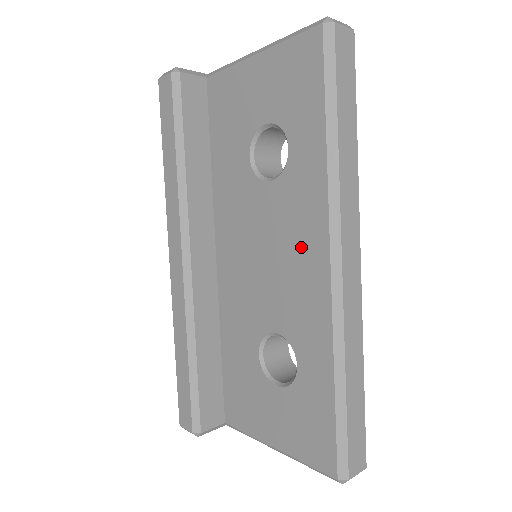
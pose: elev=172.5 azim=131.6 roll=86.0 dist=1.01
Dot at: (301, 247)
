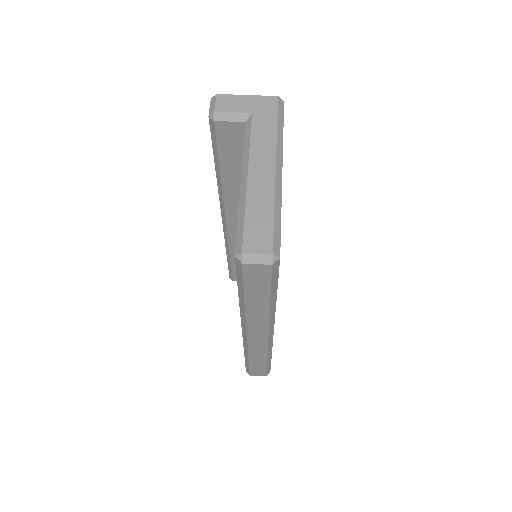
Dot at: occluded
